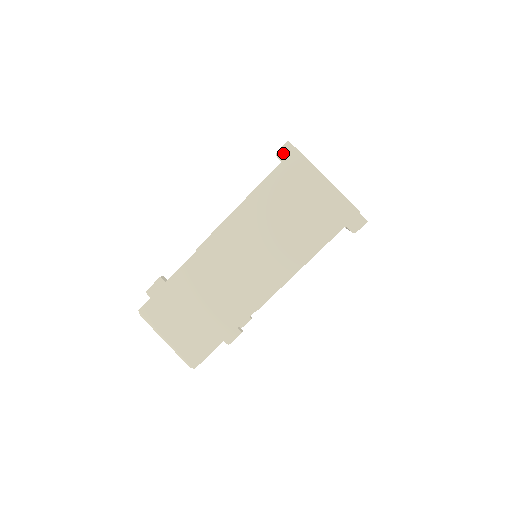
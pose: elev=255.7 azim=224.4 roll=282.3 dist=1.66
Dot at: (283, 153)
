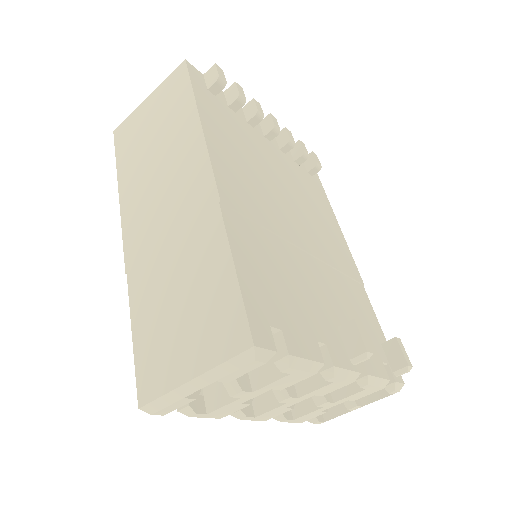
Dot at: occluded
